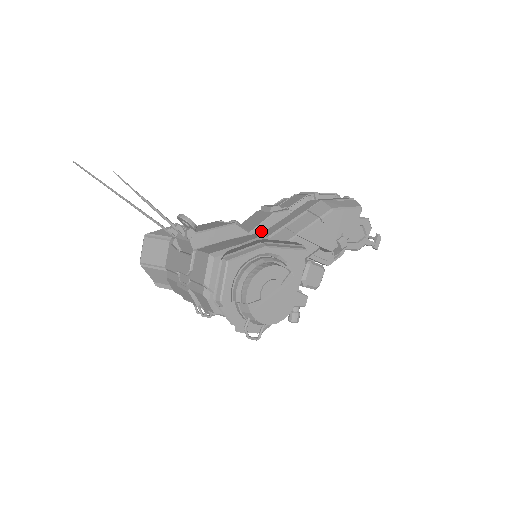
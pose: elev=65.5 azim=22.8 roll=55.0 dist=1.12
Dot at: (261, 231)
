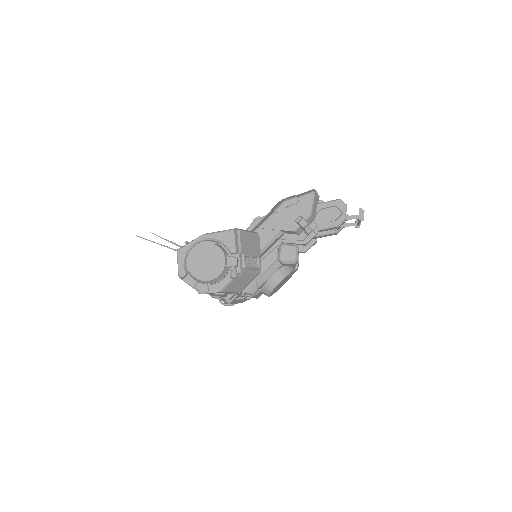
Dot at: occluded
